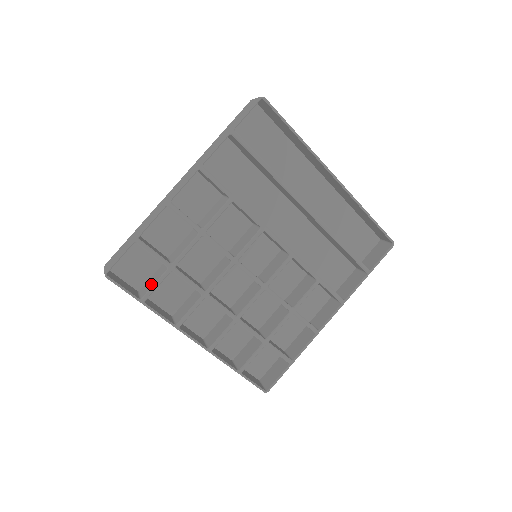
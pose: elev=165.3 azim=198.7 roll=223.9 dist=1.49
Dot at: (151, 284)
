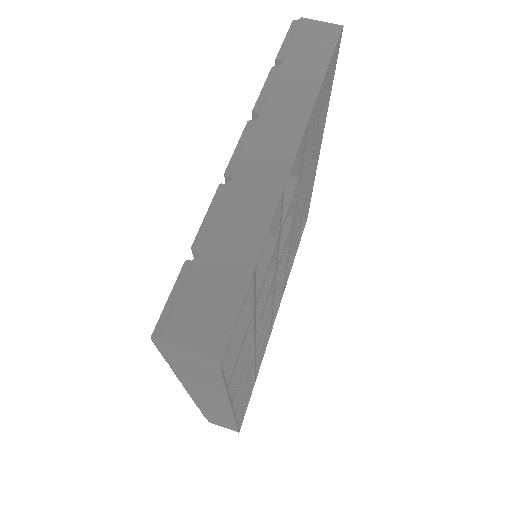
Dot at: occluded
